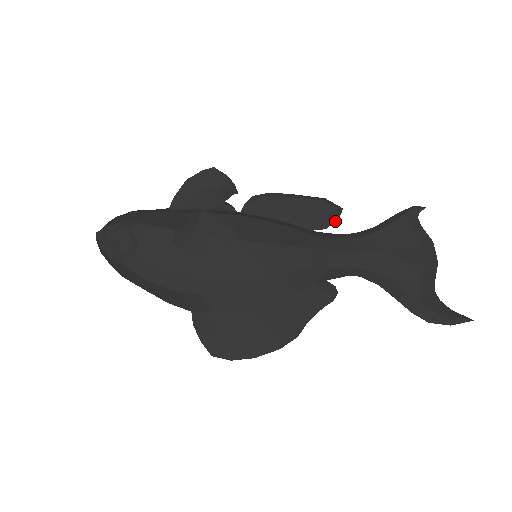
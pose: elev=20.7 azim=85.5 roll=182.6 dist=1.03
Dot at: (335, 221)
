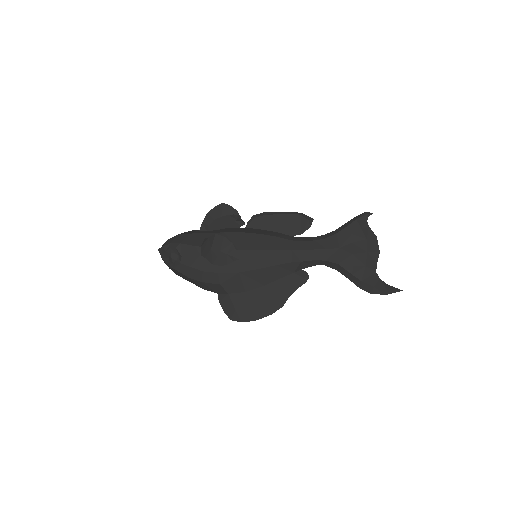
Dot at: (308, 228)
